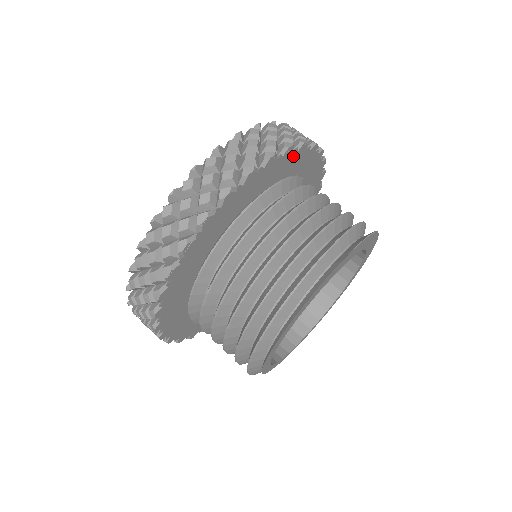
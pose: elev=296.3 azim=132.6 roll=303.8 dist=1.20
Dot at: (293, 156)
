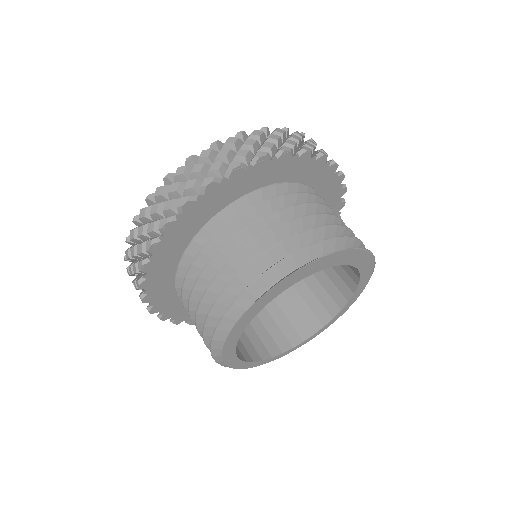
Dot at: (272, 164)
